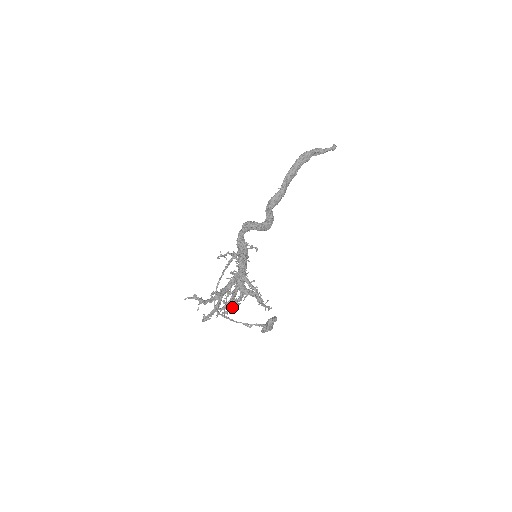
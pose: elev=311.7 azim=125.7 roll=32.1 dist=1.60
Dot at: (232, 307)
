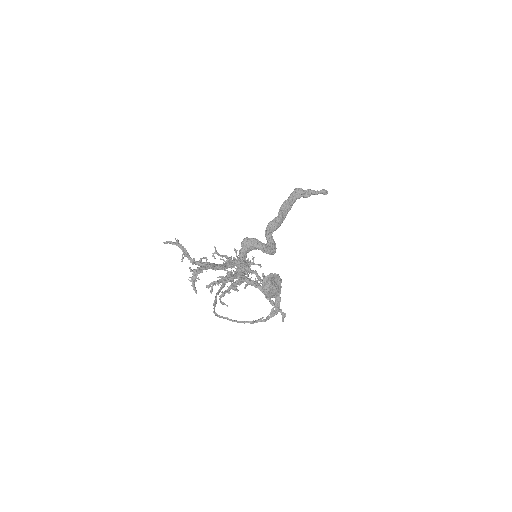
Dot at: (229, 287)
